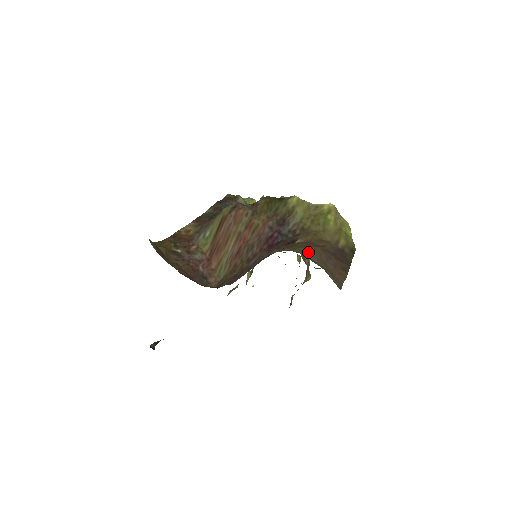
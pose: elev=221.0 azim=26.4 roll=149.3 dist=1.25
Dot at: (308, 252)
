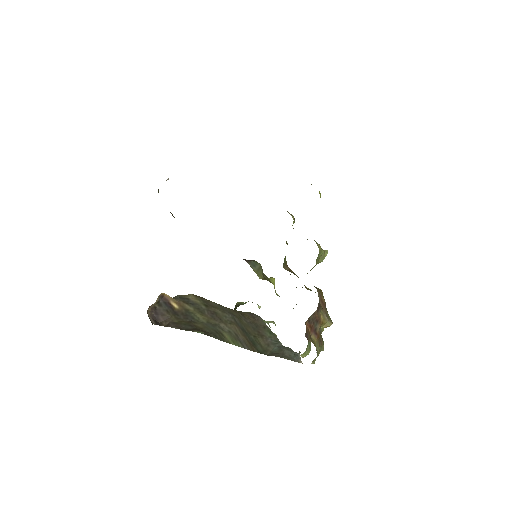
Dot at: occluded
